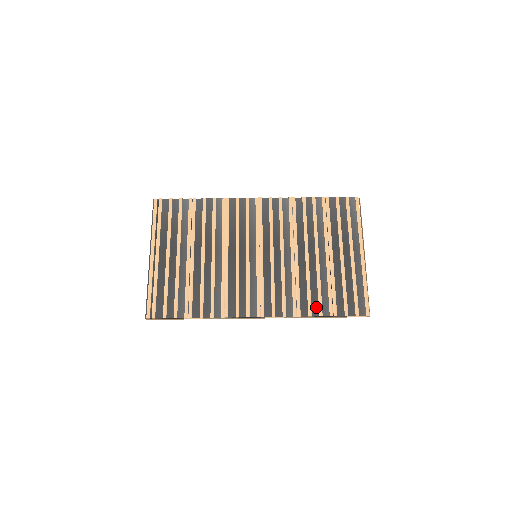
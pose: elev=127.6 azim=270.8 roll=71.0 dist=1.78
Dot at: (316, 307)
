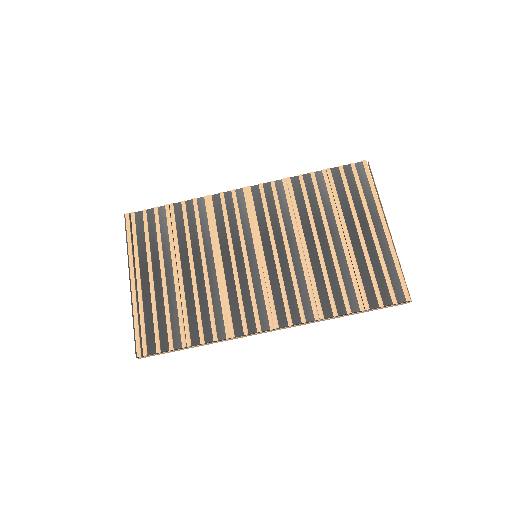
Dot at: (341, 303)
